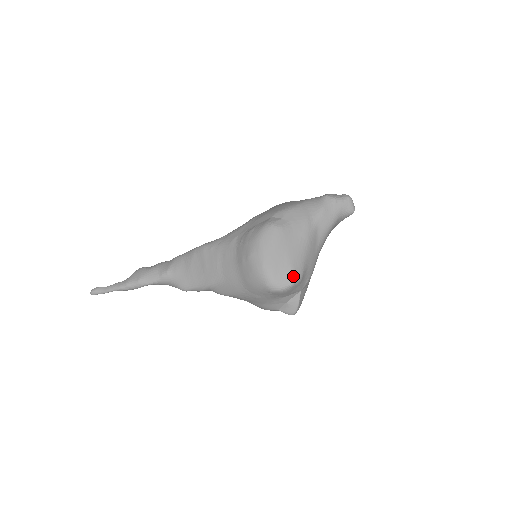
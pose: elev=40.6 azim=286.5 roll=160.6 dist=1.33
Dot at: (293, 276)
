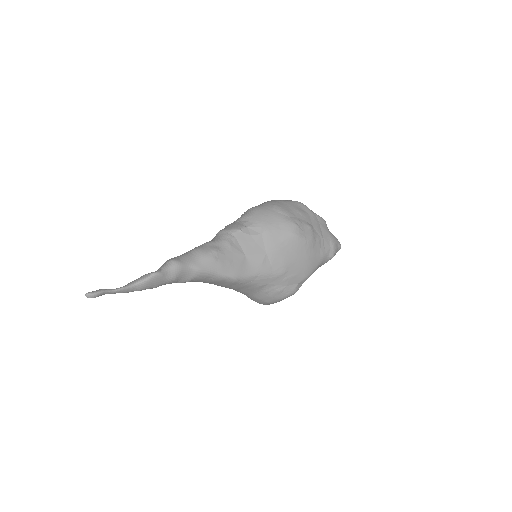
Dot at: occluded
